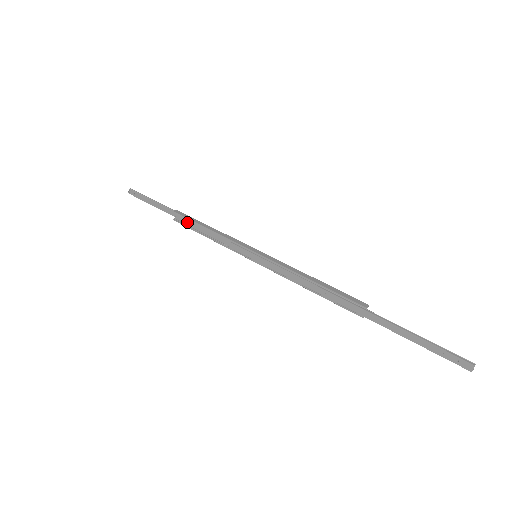
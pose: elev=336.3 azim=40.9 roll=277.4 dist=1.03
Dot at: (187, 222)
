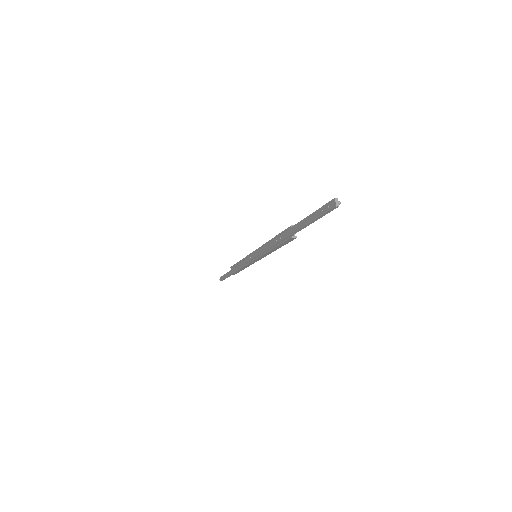
Dot at: (235, 270)
